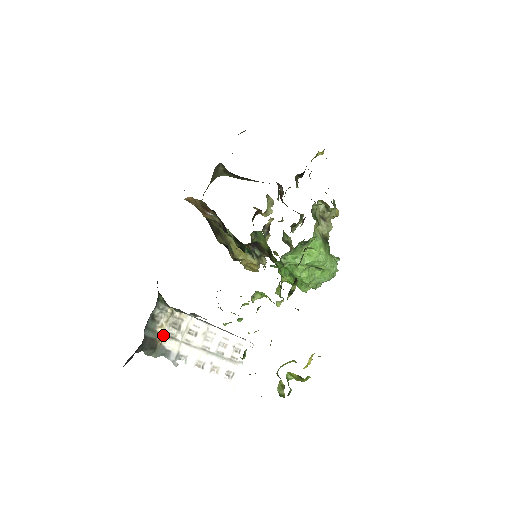
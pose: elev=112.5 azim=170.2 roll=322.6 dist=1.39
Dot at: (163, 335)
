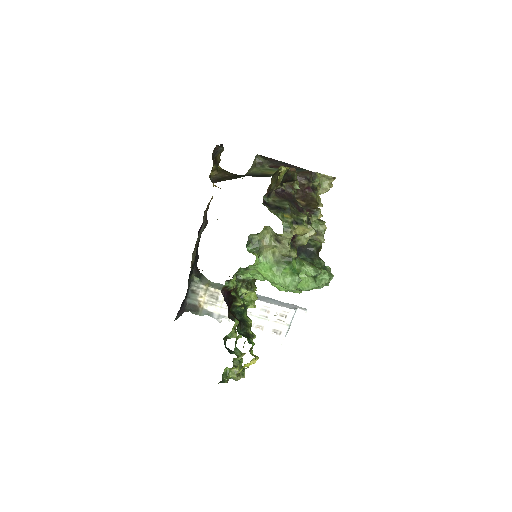
Dot at: (204, 302)
